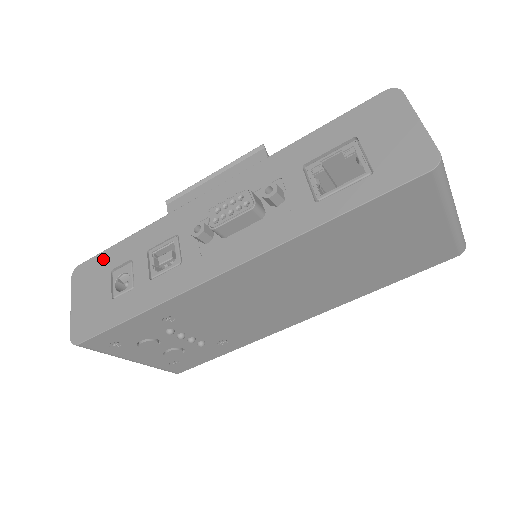
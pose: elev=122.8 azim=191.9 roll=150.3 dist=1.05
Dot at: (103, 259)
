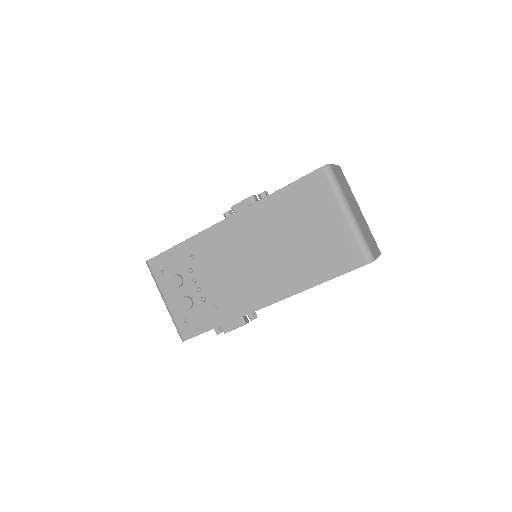
Dot at: occluded
